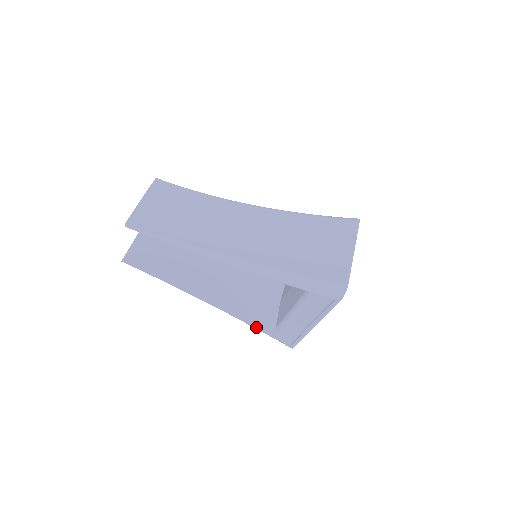
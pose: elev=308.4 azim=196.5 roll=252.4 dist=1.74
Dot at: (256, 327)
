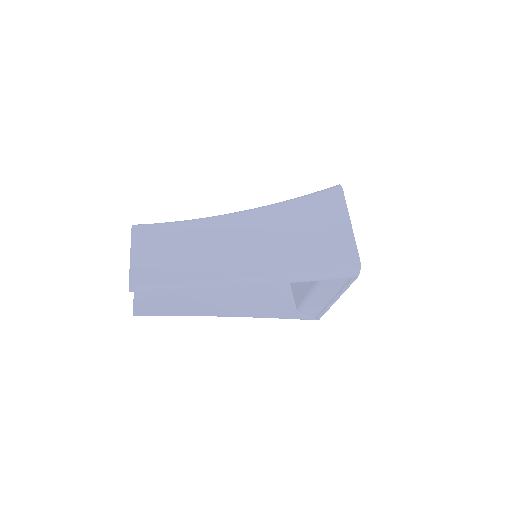
Dot at: (280, 318)
